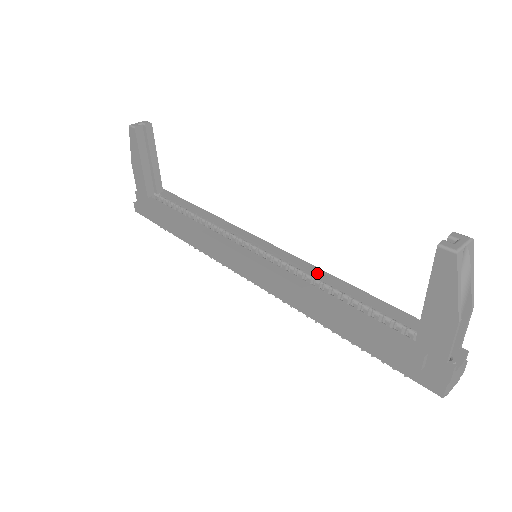
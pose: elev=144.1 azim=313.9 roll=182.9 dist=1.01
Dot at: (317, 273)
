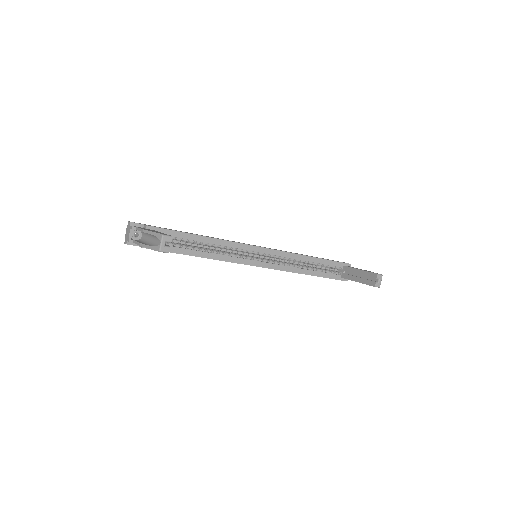
Dot at: (295, 258)
